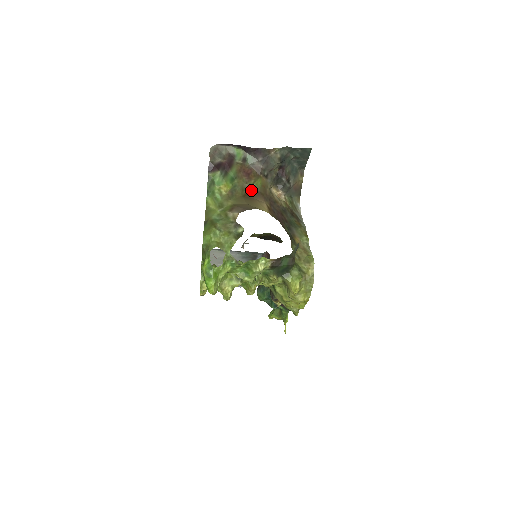
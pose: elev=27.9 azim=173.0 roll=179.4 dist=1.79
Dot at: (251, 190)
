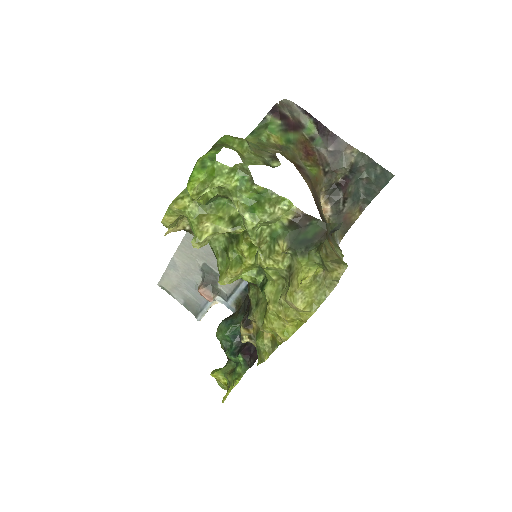
Dot at: (302, 168)
